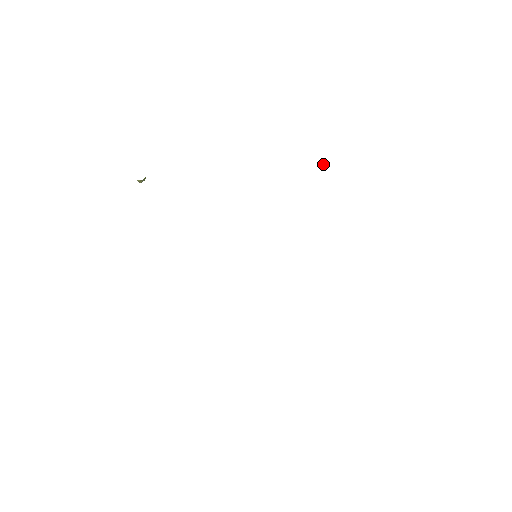
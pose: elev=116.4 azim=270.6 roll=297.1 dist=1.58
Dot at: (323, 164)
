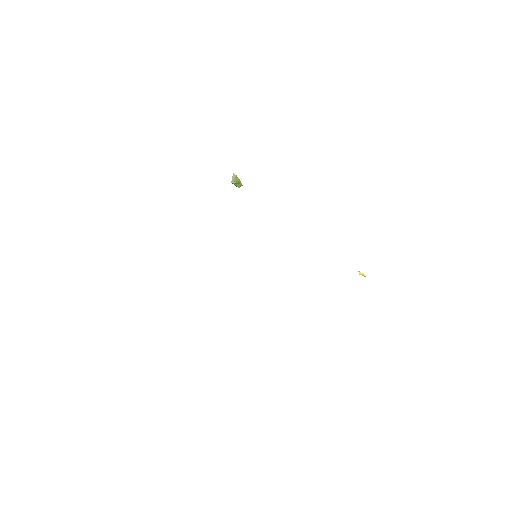
Dot at: occluded
